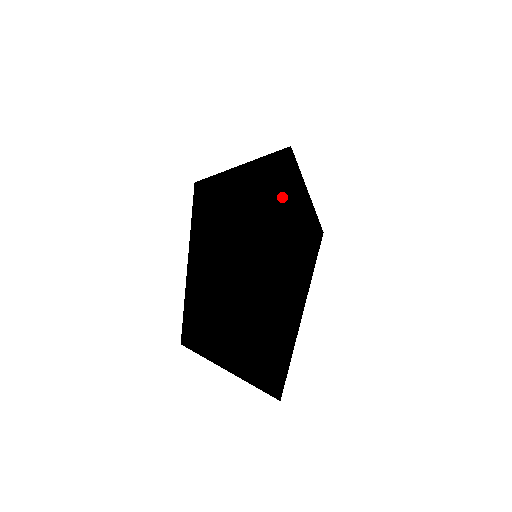
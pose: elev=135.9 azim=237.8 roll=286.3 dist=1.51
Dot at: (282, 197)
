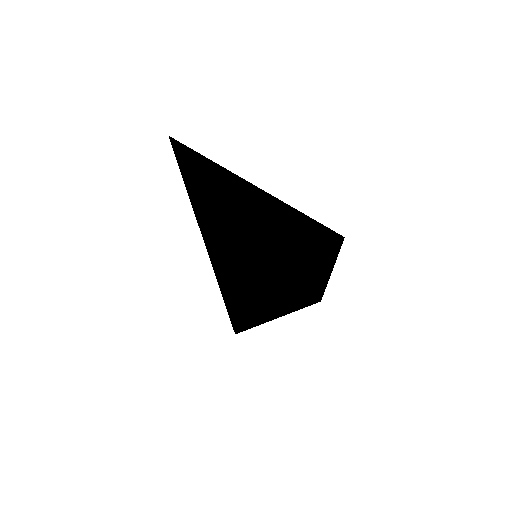
Dot at: (279, 226)
